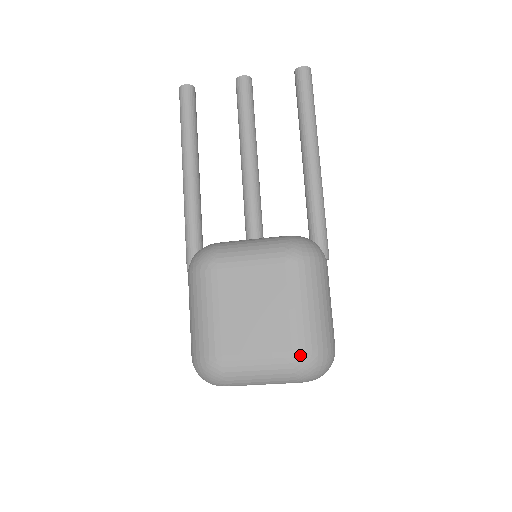
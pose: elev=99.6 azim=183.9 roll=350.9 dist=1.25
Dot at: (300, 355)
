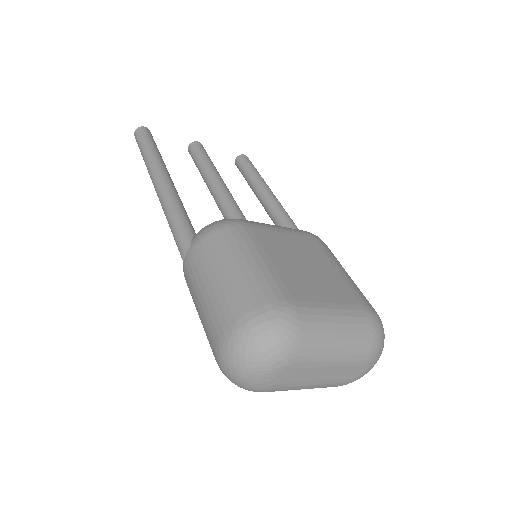
Dot at: (370, 310)
